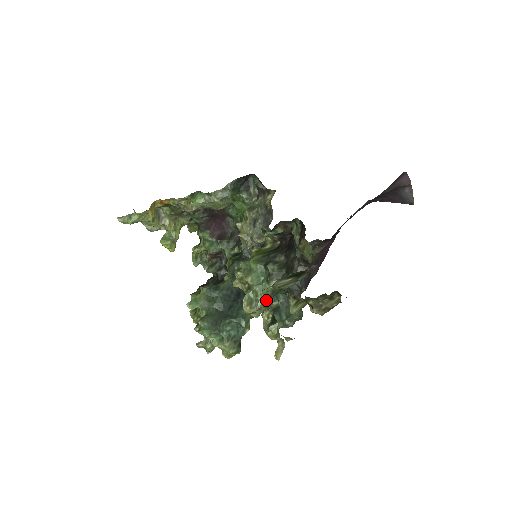
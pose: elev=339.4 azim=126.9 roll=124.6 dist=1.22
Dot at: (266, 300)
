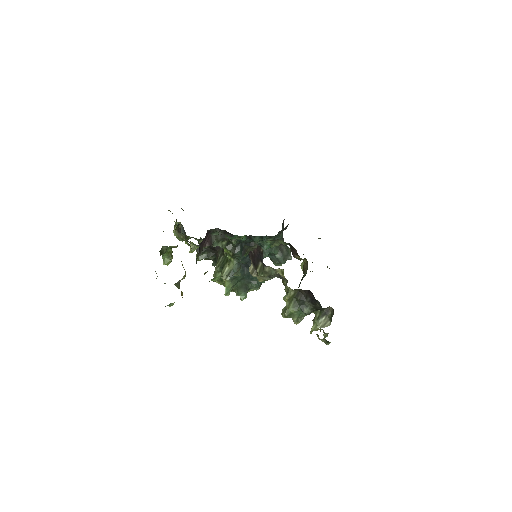
Dot at: occluded
